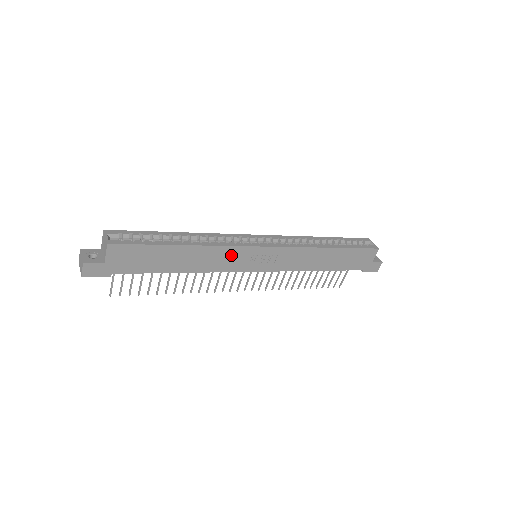
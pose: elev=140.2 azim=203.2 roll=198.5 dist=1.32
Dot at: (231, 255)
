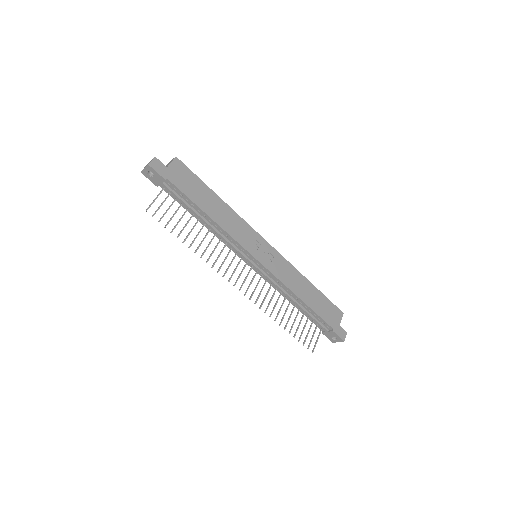
Dot at: (244, 230)
